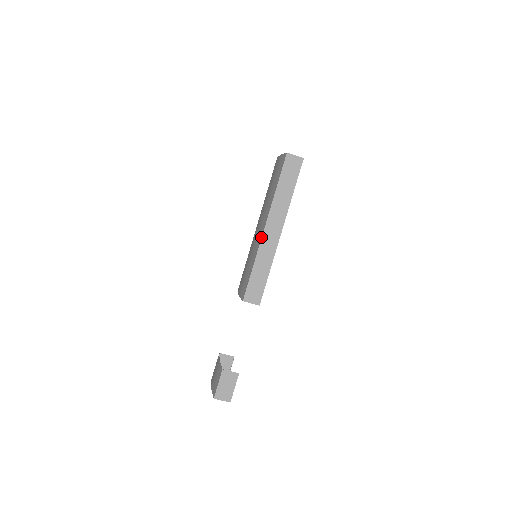
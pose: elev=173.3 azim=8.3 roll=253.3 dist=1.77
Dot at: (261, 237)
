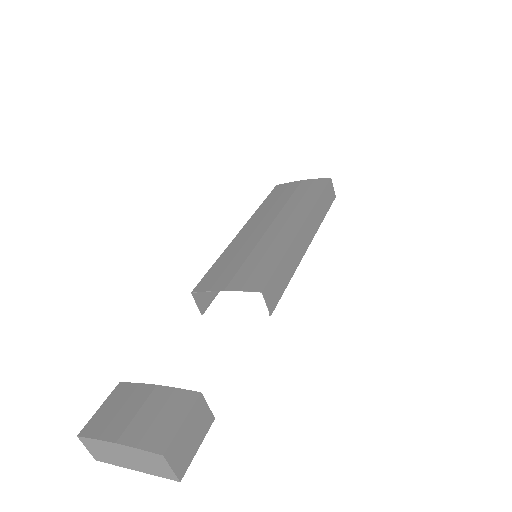
Dot at: (297, 231)
